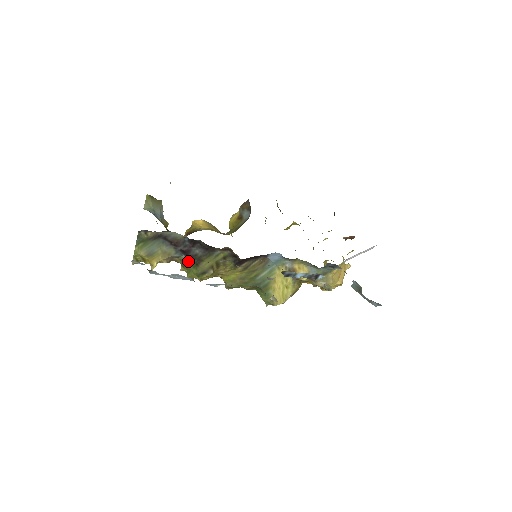
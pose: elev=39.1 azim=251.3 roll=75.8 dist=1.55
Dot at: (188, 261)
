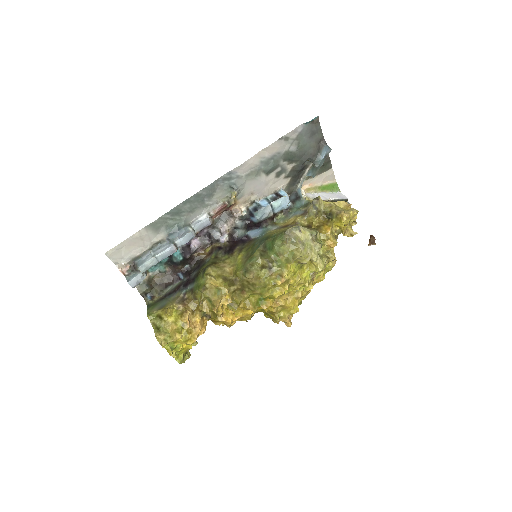
Dot at: (193, 285)
